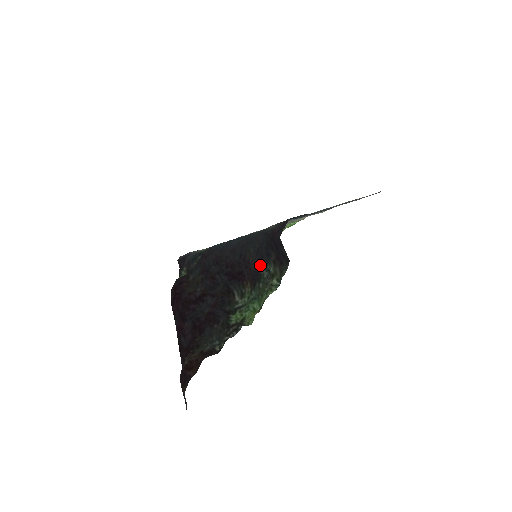
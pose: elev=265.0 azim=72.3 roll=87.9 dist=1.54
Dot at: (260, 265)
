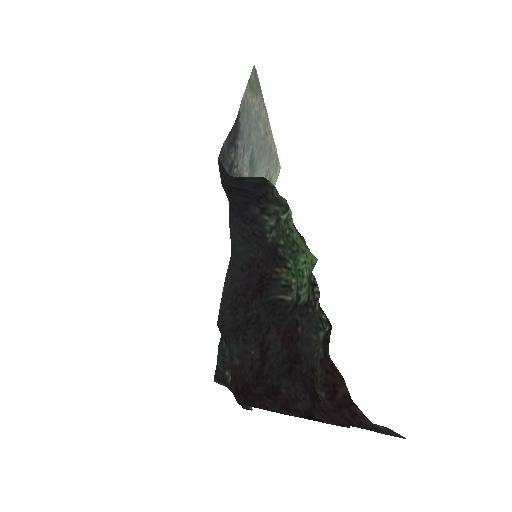
Dot at: (262, 242)
